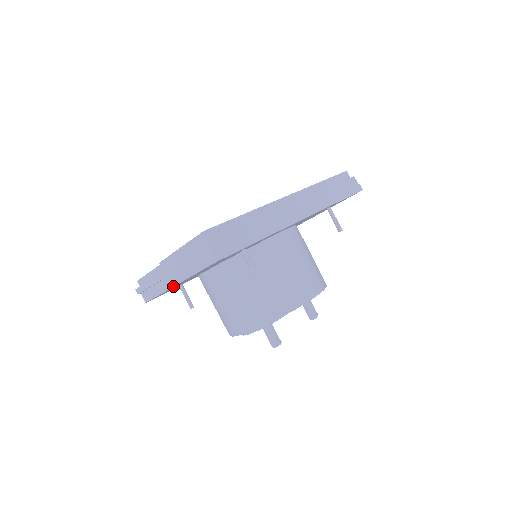
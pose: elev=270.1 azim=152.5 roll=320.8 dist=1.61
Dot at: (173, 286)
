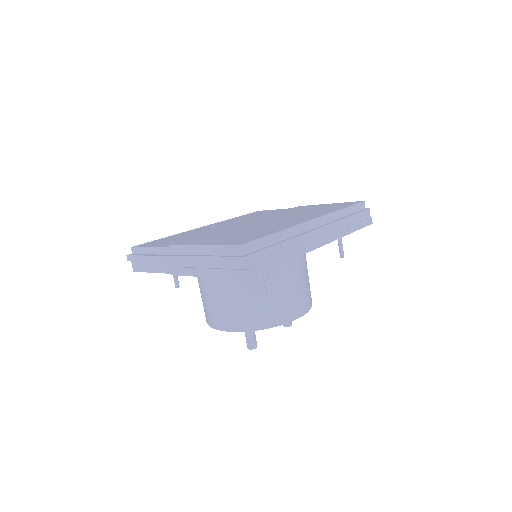
Dot at: (179, 275)
